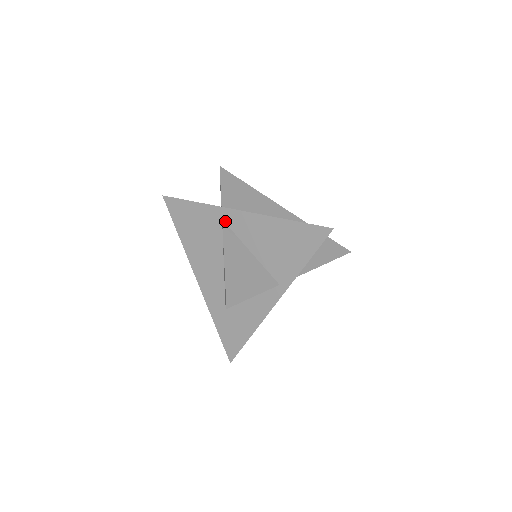
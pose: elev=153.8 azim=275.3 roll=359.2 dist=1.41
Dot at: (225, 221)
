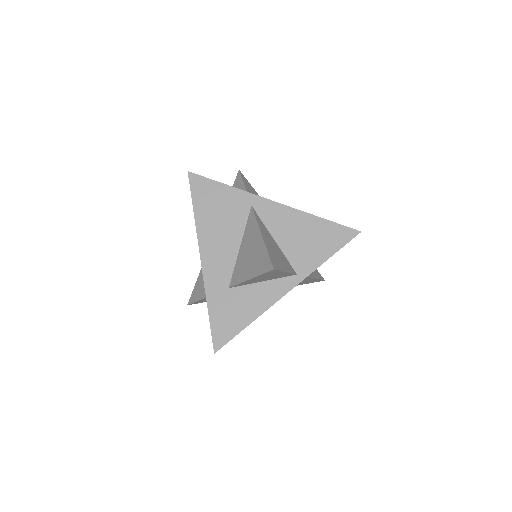
Dot at: (254, 207)
